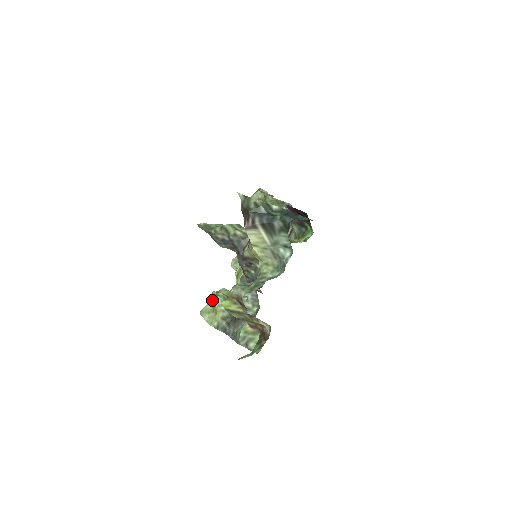
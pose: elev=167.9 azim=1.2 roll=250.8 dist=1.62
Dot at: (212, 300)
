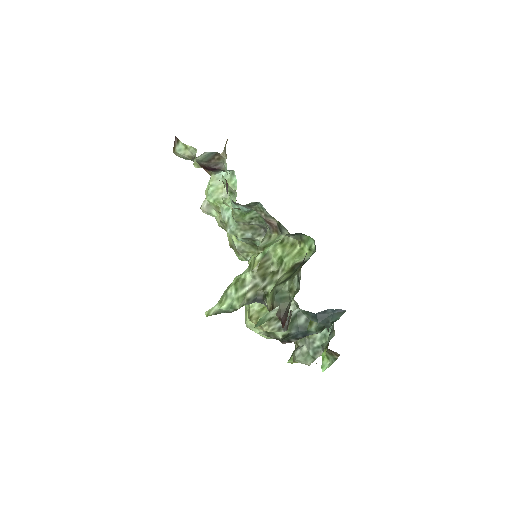
Dot at: occluded
